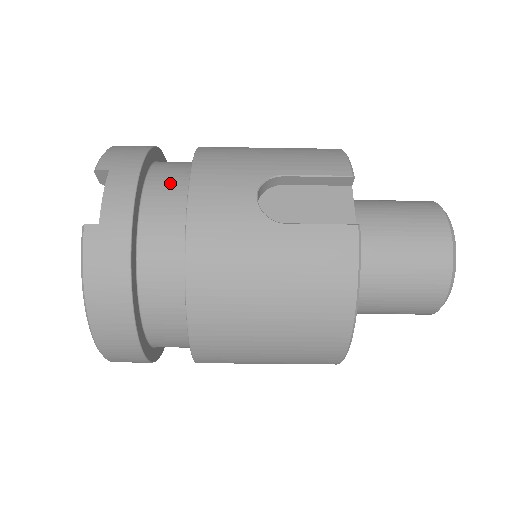
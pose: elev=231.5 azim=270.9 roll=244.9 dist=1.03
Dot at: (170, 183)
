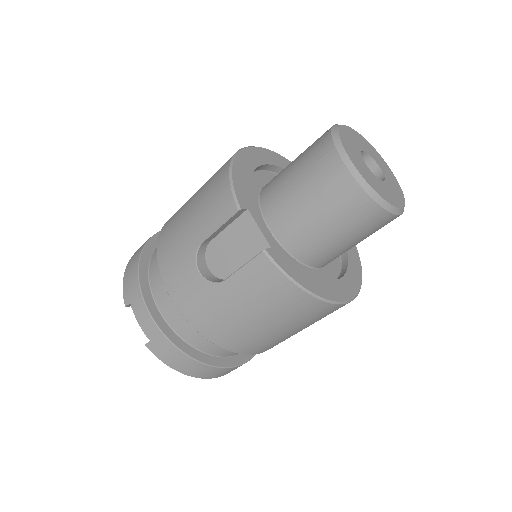
Dot at: (161, 283)
